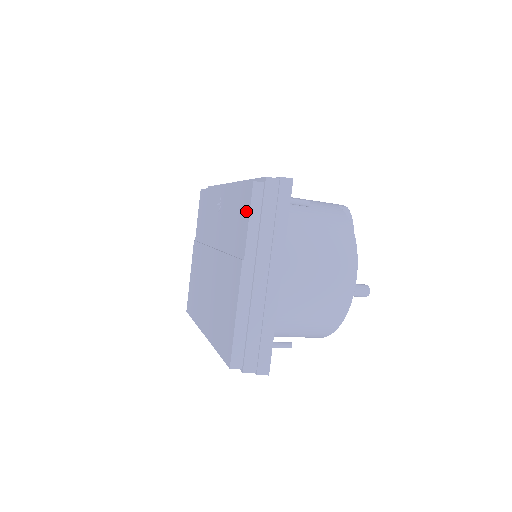
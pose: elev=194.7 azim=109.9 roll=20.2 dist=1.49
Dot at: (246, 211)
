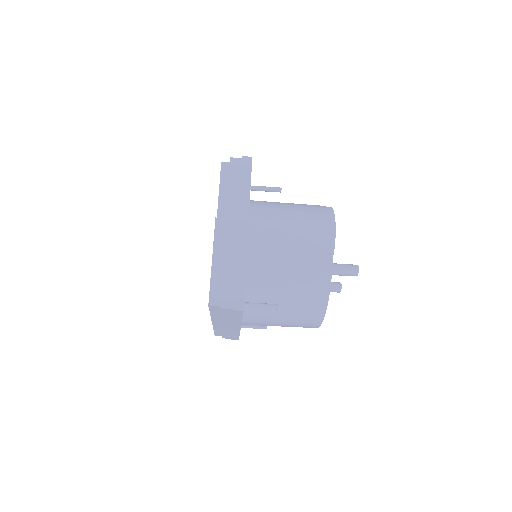
Dot at: occluded
